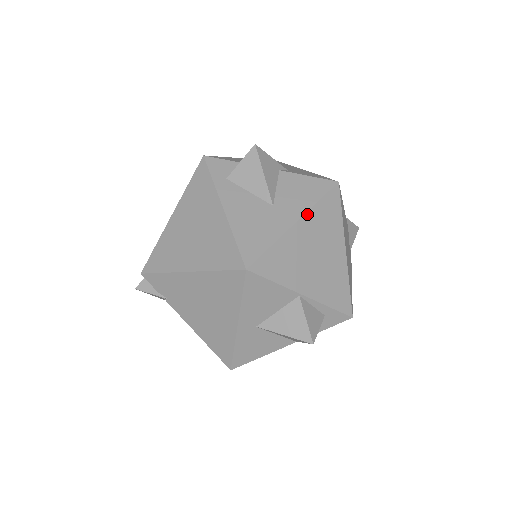
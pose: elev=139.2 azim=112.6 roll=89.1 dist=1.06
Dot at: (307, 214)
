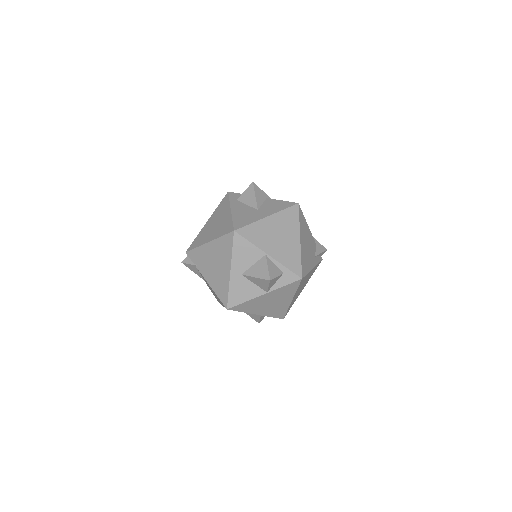
Dot at: (275, 214)
